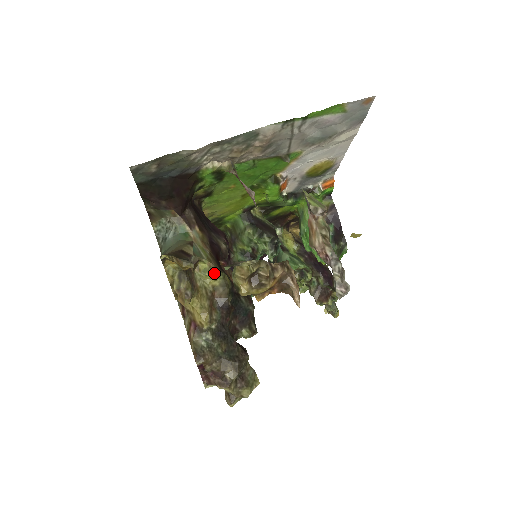
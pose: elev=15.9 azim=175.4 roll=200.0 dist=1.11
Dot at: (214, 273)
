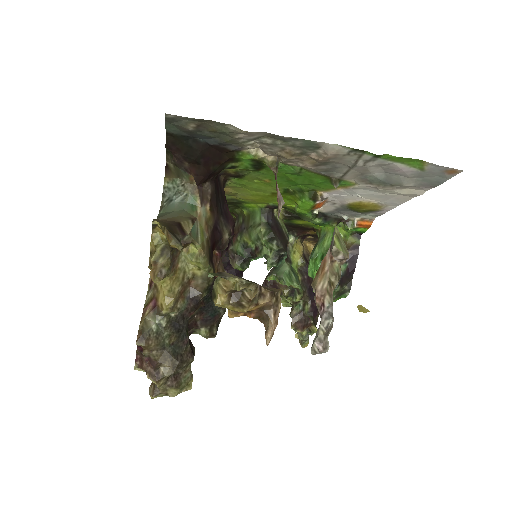
Dot at: (201, 262)
